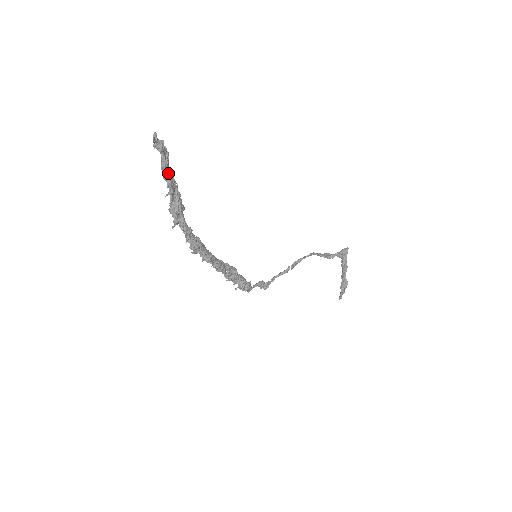
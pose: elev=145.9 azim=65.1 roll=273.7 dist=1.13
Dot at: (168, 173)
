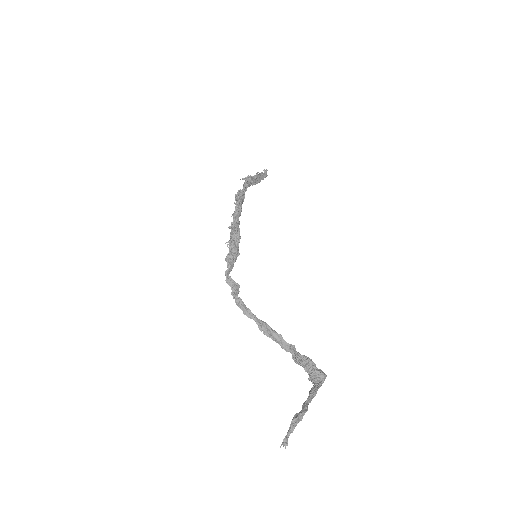
Dot at: (261, 173)
